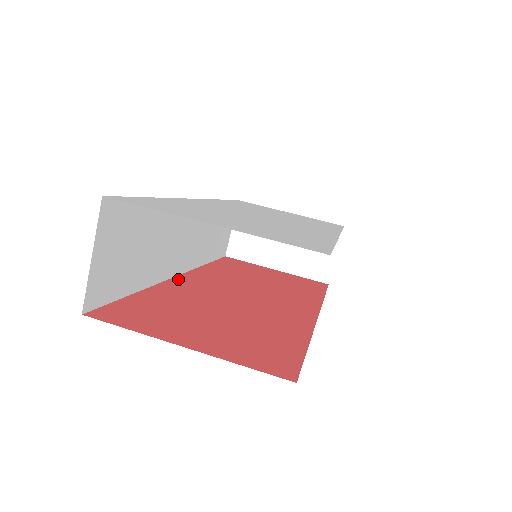
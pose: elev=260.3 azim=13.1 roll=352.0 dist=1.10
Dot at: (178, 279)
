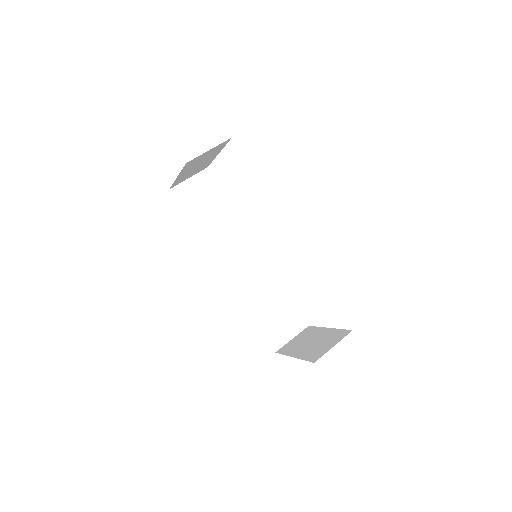
Dot at: (219, 264)
